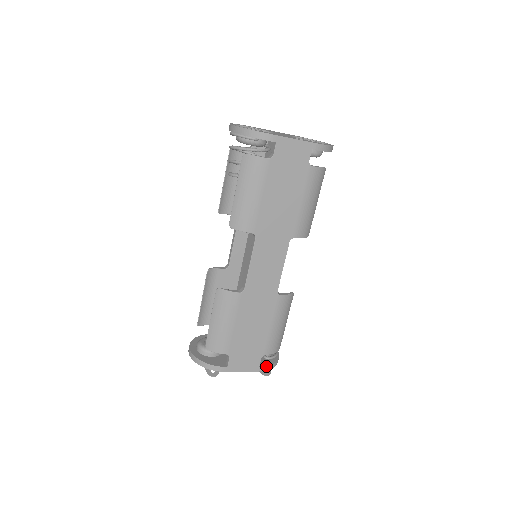
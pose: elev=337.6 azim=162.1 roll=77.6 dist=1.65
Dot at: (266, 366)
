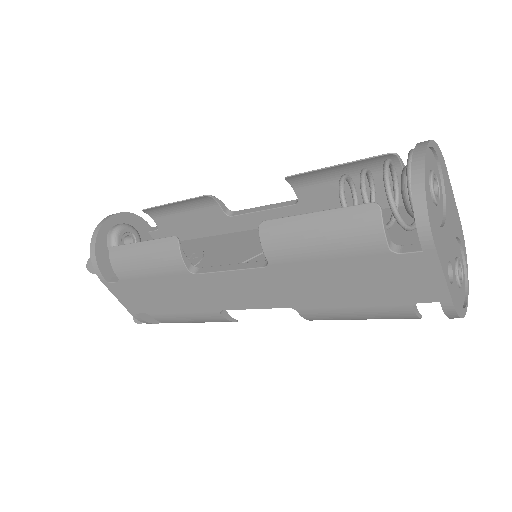
Dot at: (142, 319)
